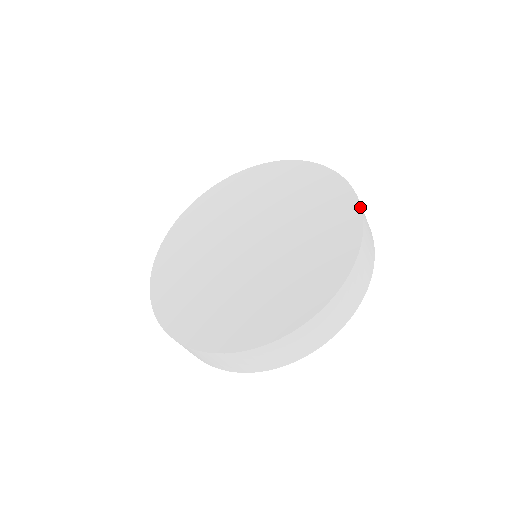
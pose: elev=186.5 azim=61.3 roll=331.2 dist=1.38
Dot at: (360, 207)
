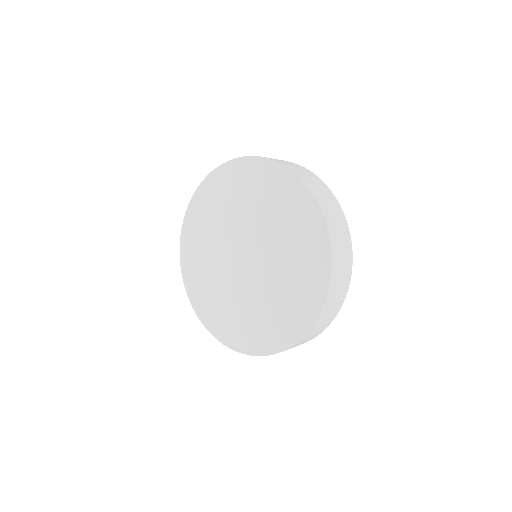
Dot at: (309, 190)
